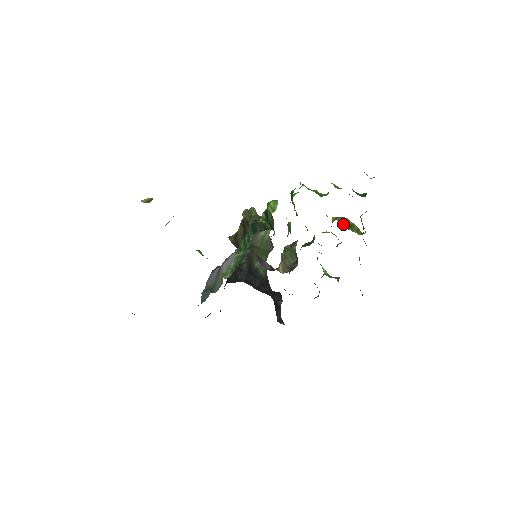
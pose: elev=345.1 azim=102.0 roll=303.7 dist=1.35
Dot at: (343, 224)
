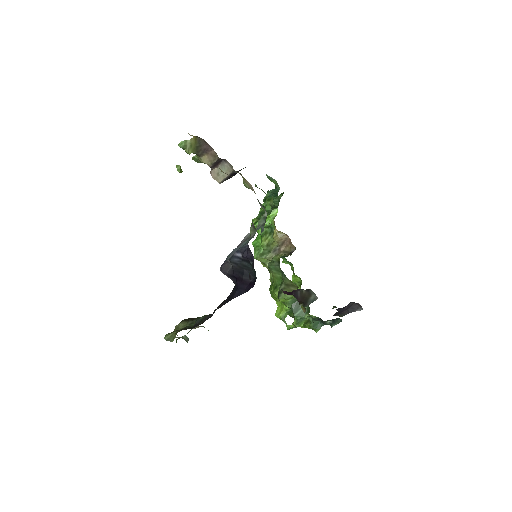
Dot at: occluded
